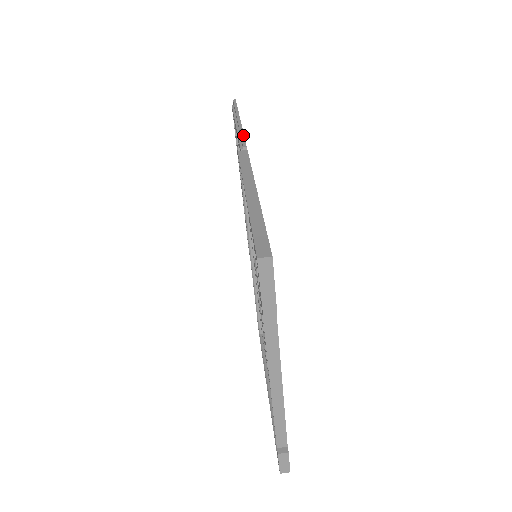
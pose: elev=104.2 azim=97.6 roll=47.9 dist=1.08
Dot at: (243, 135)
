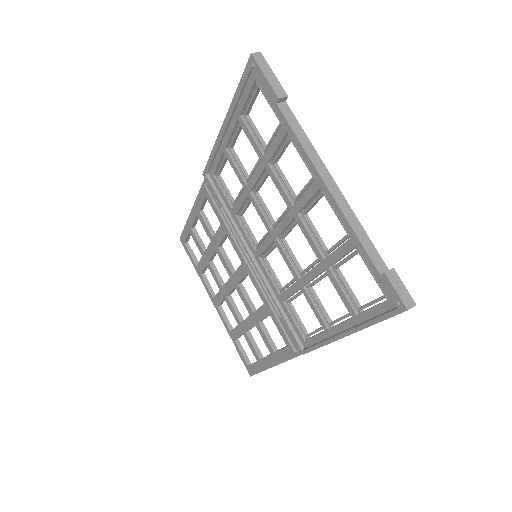
Dot at: occluded
